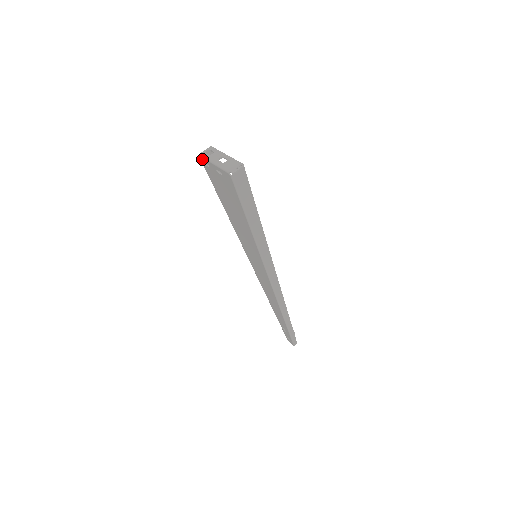
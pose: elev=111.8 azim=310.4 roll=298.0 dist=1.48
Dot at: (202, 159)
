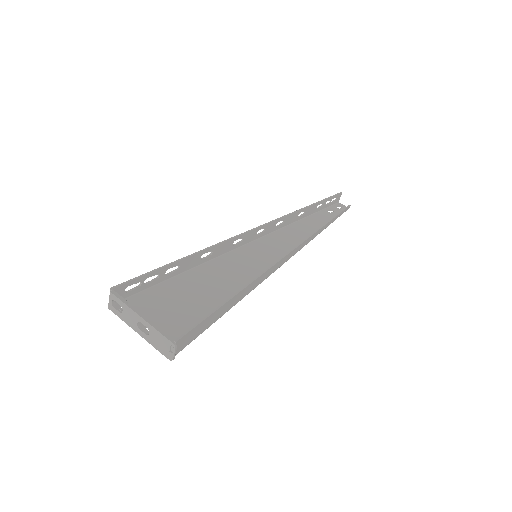
Dot at: occluded
